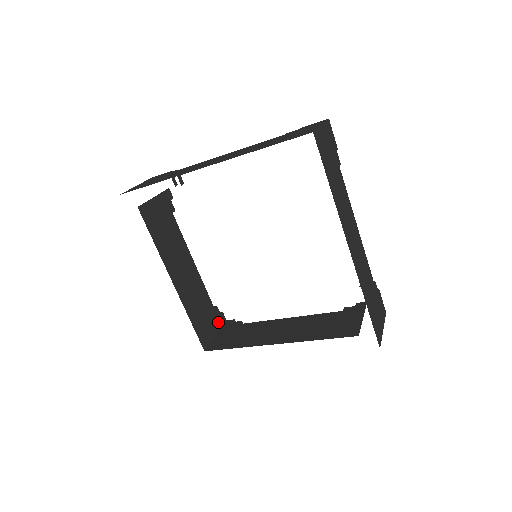
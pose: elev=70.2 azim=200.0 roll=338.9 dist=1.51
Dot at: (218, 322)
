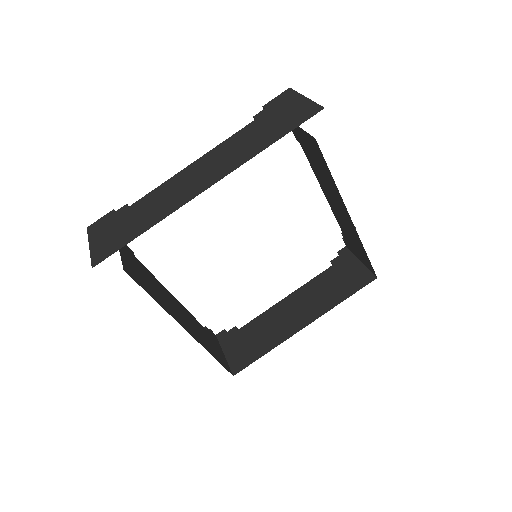
Dot at: (216, 341)
